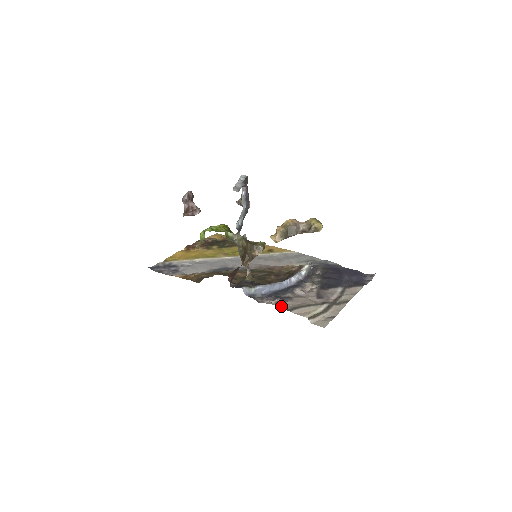
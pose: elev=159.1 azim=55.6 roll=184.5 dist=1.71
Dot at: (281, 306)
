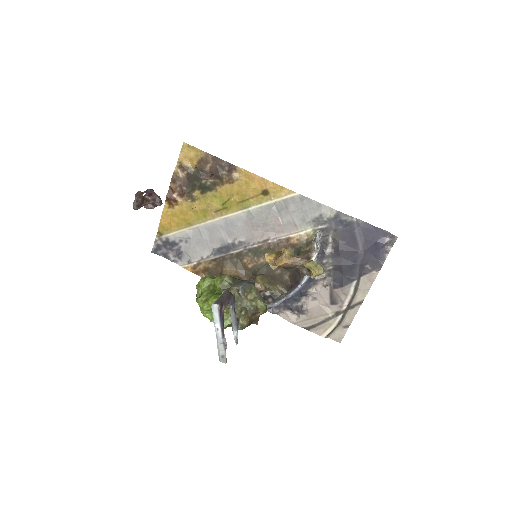
Dot at: (299, 325)
